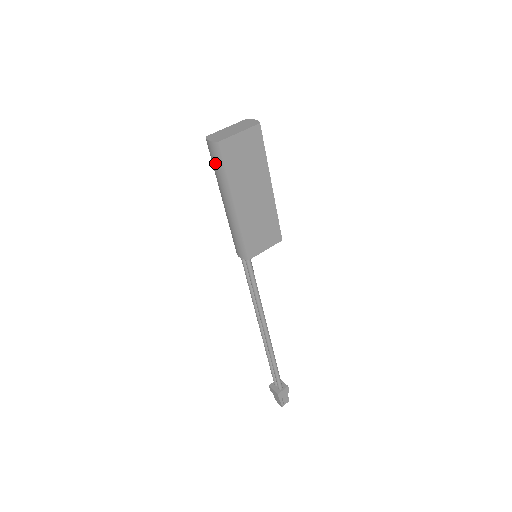
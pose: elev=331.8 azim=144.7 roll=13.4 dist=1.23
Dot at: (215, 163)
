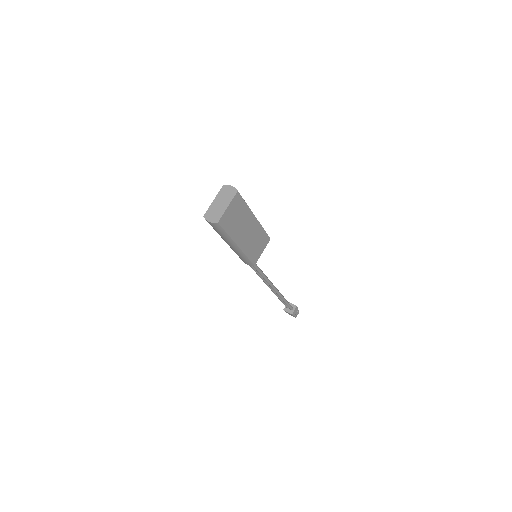
Dot at: (217, 230)
